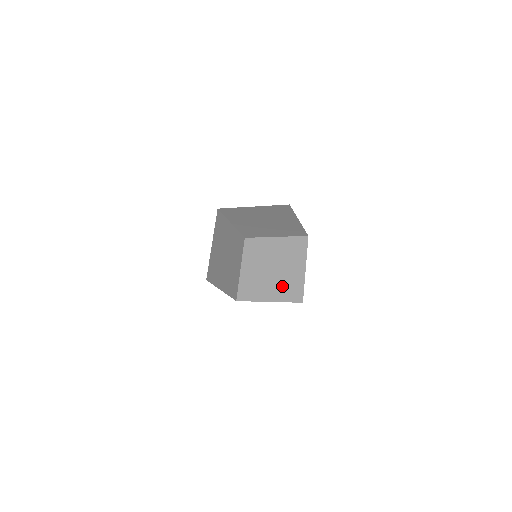
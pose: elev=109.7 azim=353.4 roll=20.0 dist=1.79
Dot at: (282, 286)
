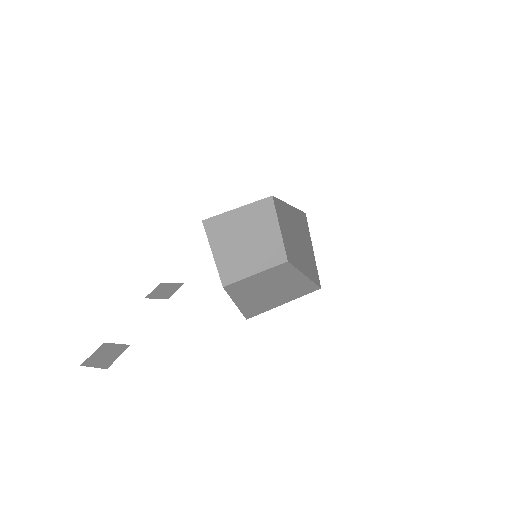
Dot at: (264, 255)
